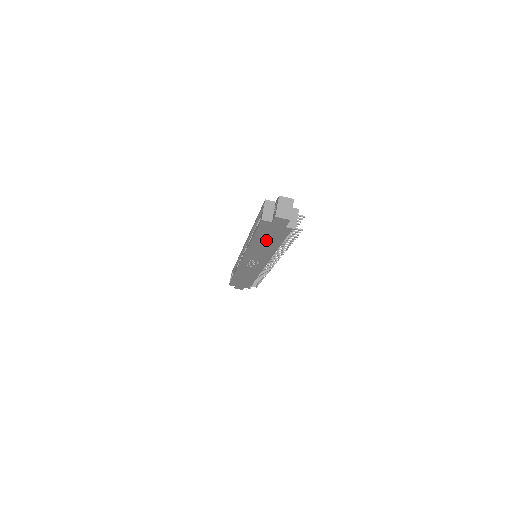
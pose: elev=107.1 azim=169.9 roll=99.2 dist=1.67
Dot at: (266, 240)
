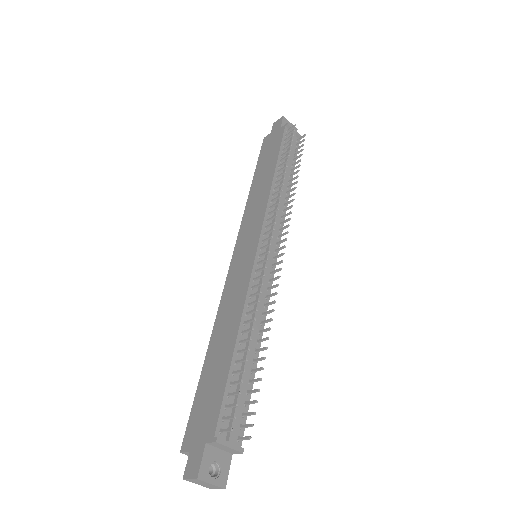
Dot at: occluded
